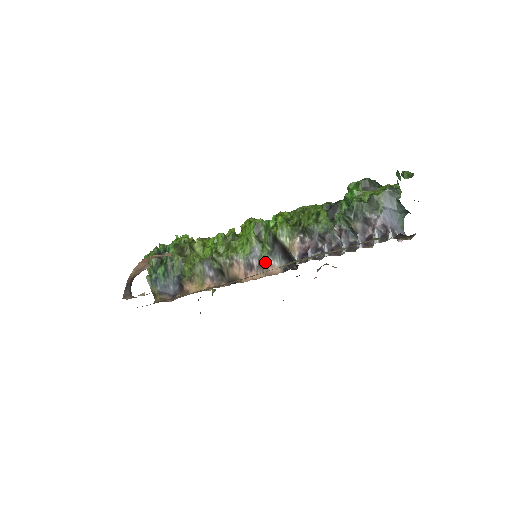
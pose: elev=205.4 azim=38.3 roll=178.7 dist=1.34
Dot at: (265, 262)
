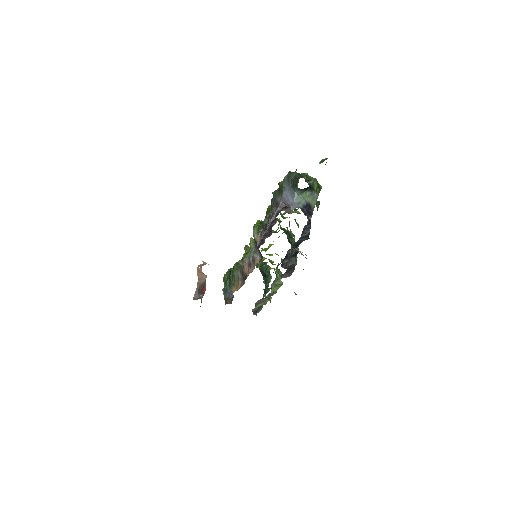
Dot at: (254, 258)
